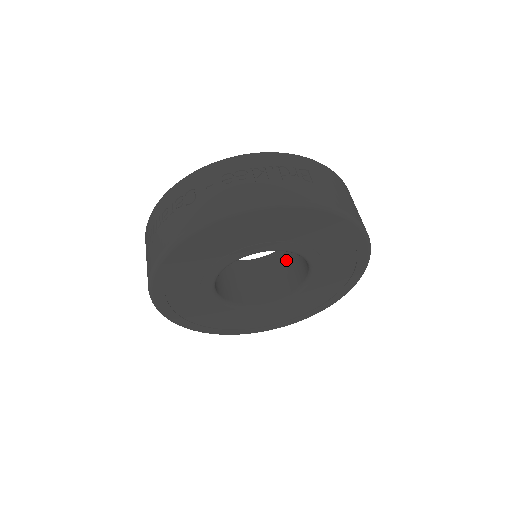
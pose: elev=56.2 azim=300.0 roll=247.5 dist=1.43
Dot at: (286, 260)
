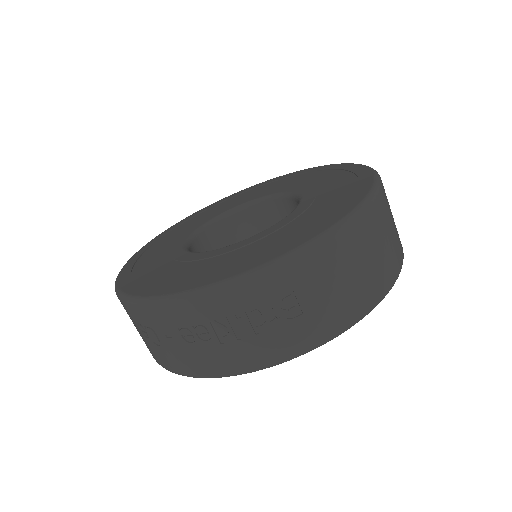
Dot at: occluded
